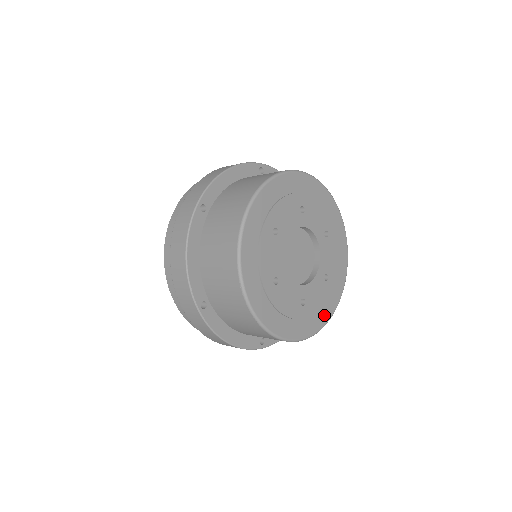
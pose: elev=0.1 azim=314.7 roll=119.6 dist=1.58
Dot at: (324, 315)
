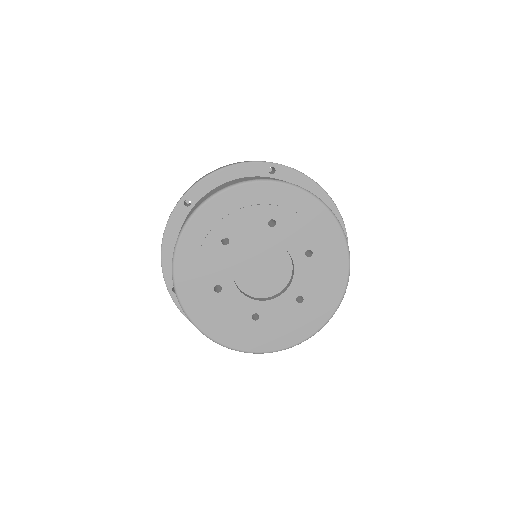
Dot at: (337, 279)
